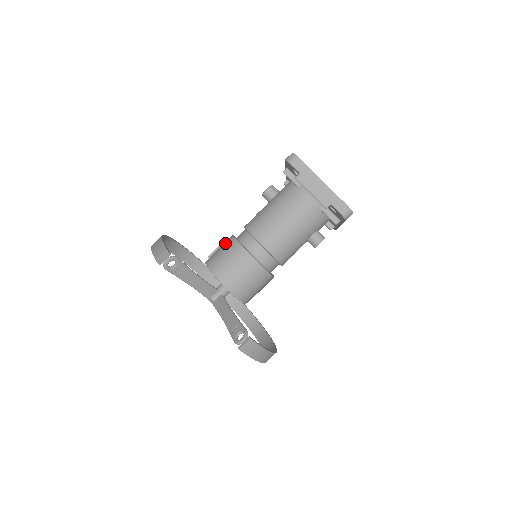
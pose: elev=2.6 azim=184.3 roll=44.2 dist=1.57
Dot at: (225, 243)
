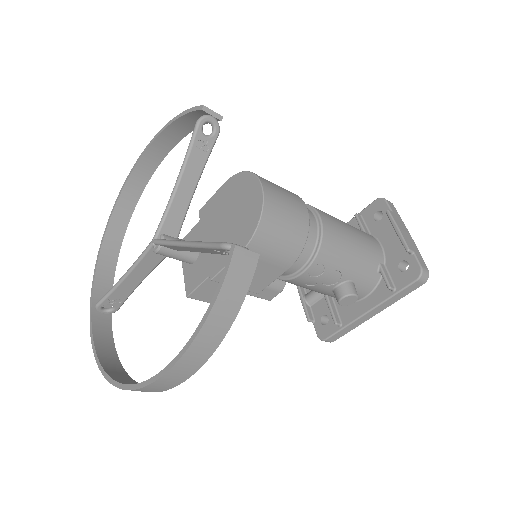
Dot at: occluded
